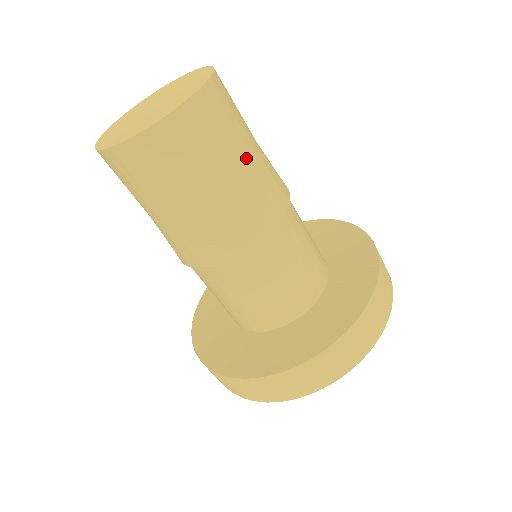
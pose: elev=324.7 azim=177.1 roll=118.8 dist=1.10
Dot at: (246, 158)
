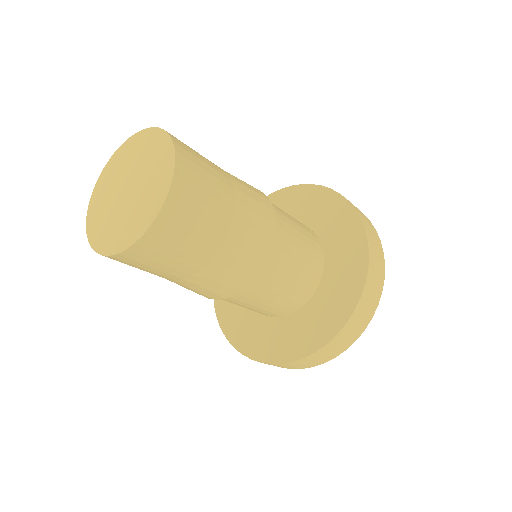
Dot at: (231, 202)
